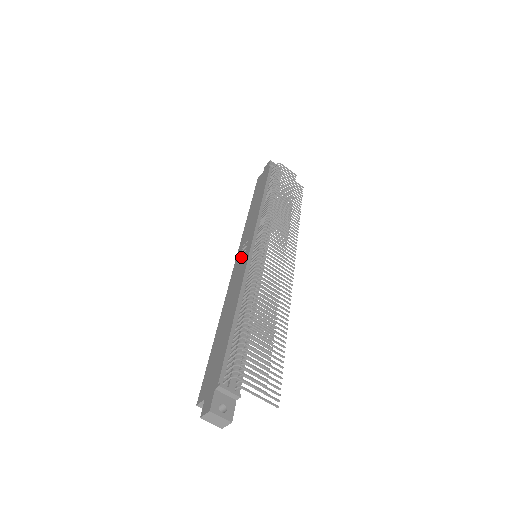
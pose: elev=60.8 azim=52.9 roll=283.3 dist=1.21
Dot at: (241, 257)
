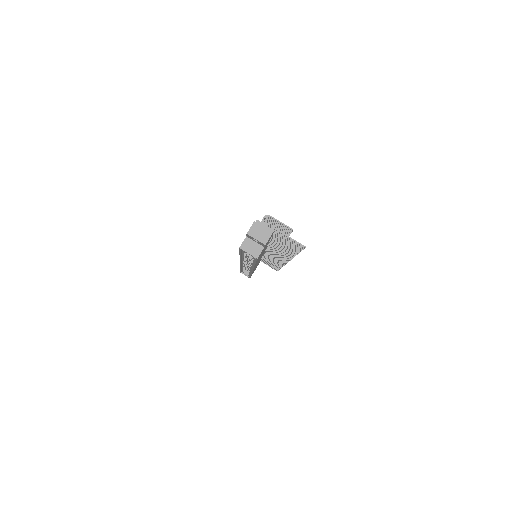
Dot at: occluded
